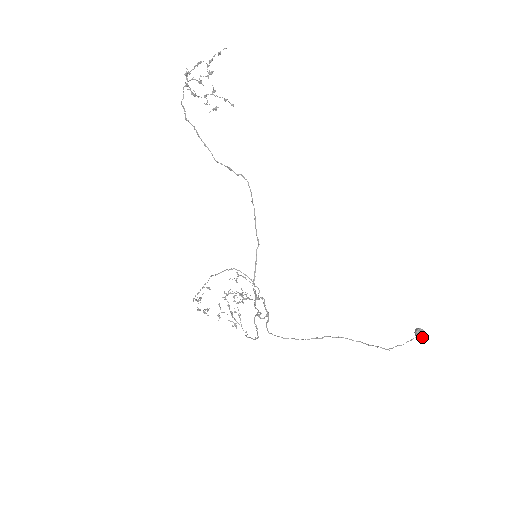
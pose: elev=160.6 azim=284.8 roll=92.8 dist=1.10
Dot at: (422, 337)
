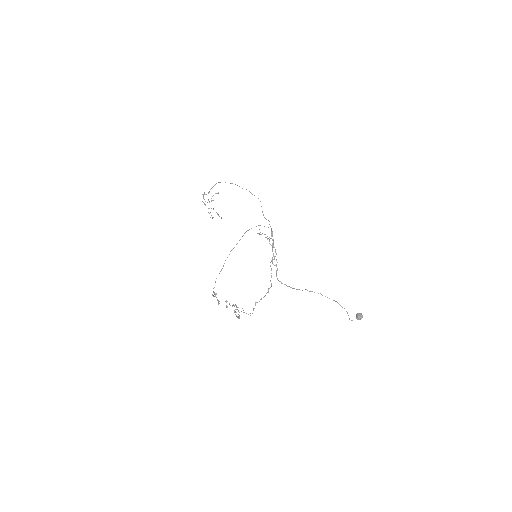
Dot at: (362, 316)
